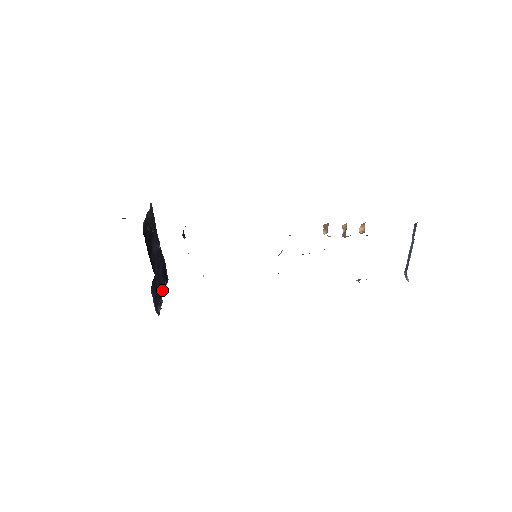
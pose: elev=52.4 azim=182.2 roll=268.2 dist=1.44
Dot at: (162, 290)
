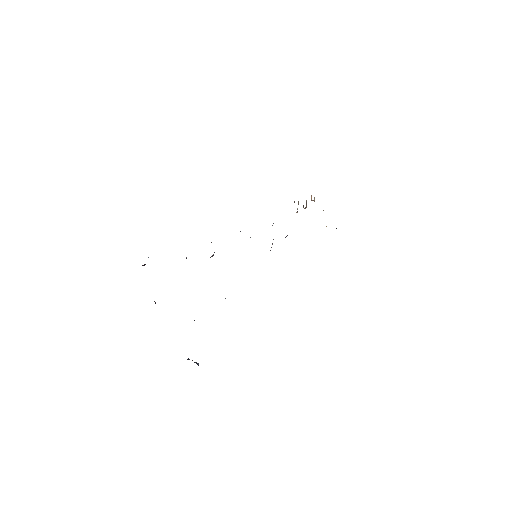
Dot at: occluded
